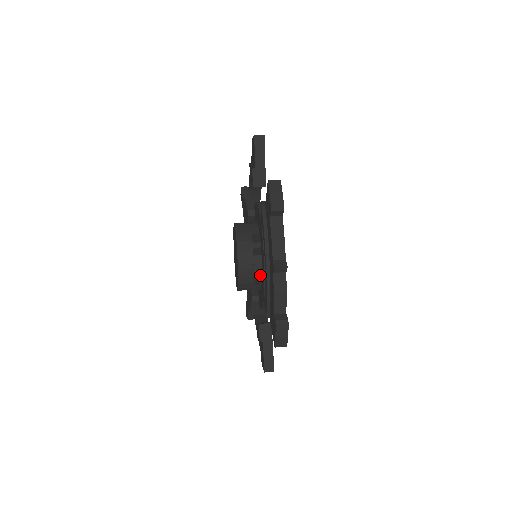
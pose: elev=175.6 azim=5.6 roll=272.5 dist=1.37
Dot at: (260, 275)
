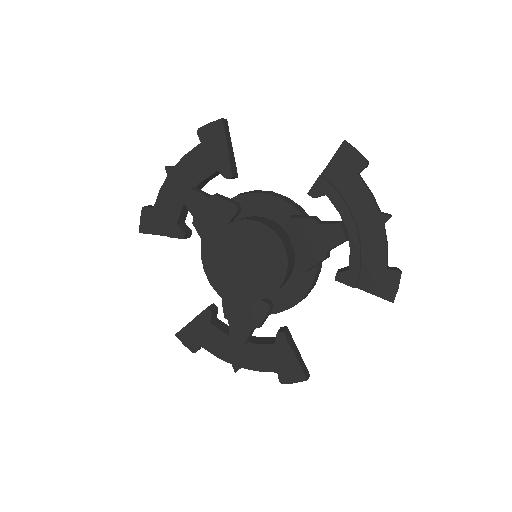
Dot at: occluded
